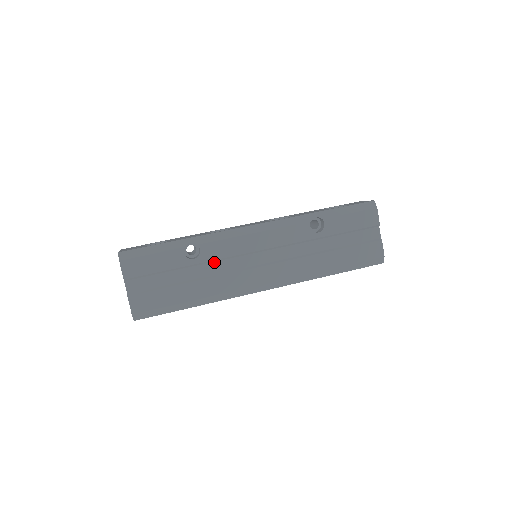
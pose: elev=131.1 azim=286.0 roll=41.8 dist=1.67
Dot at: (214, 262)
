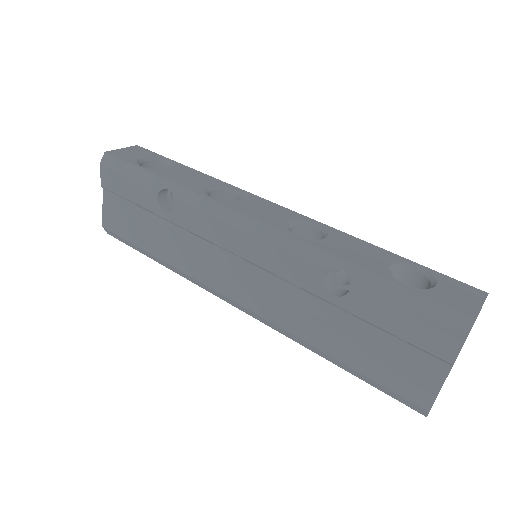
Dot at: (187, 231)
